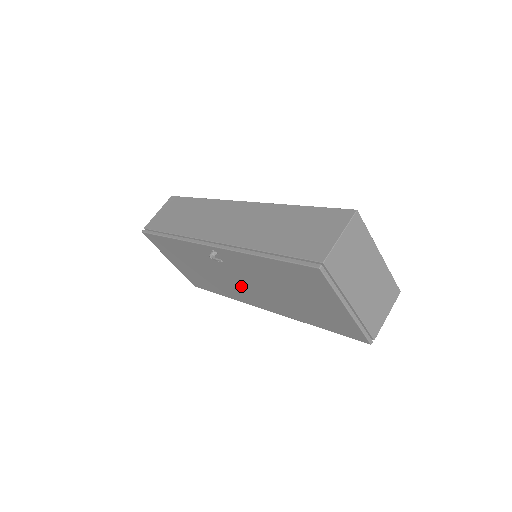
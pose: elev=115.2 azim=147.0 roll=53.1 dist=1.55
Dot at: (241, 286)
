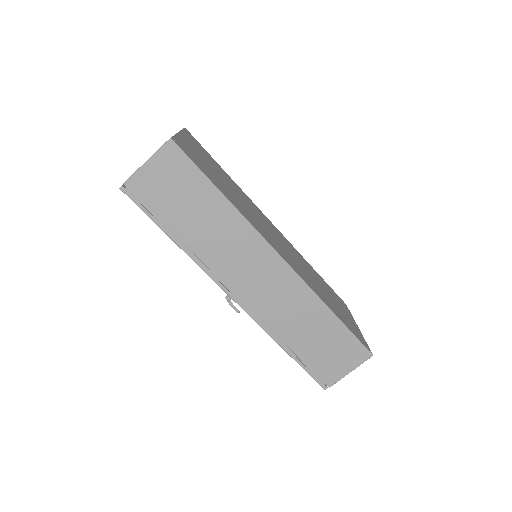
Dot at: occluded
